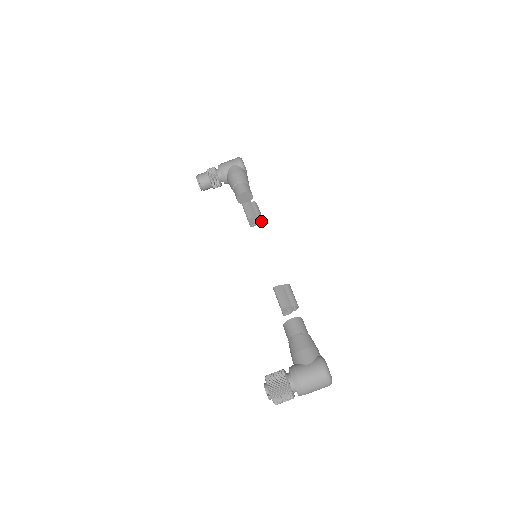
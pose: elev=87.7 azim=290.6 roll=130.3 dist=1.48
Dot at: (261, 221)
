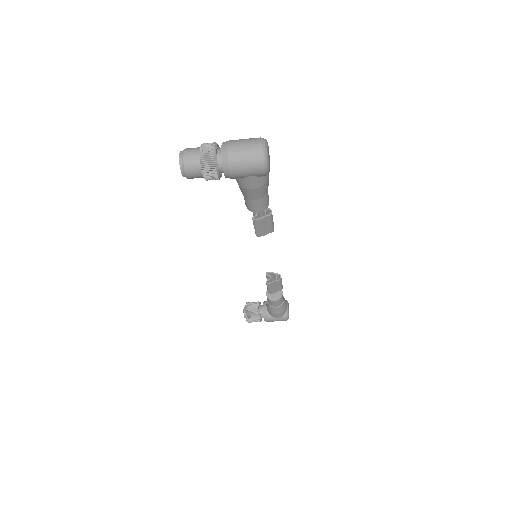
Dot at: occluded
